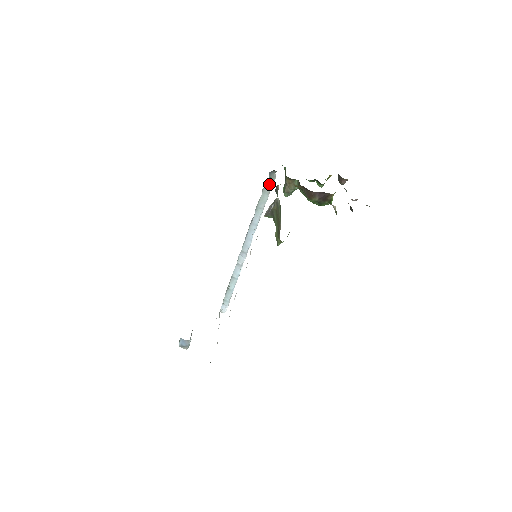
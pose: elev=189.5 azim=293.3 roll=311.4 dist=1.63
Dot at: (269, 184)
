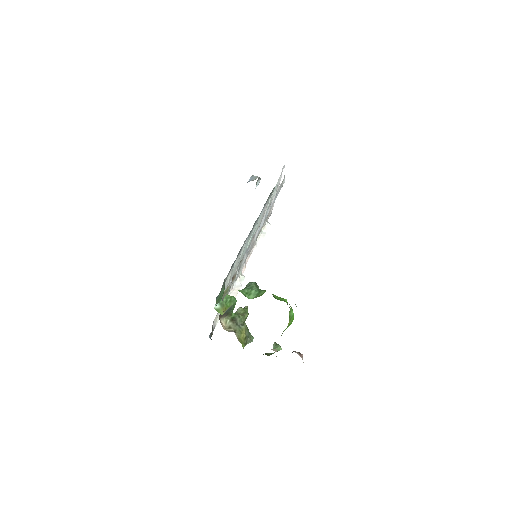
Dot at: occluded
